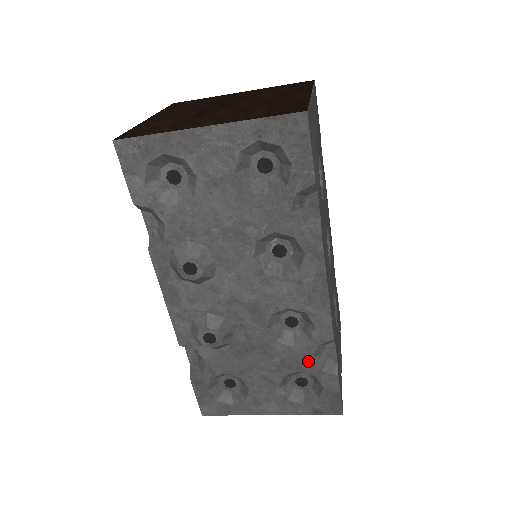
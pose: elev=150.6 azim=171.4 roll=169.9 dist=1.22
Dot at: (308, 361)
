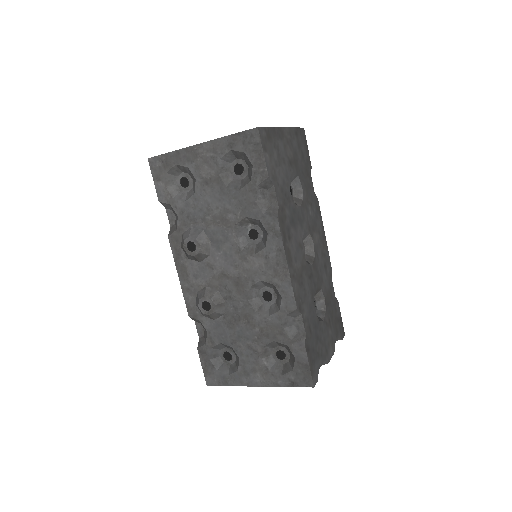
Dot at: (280, 330)
